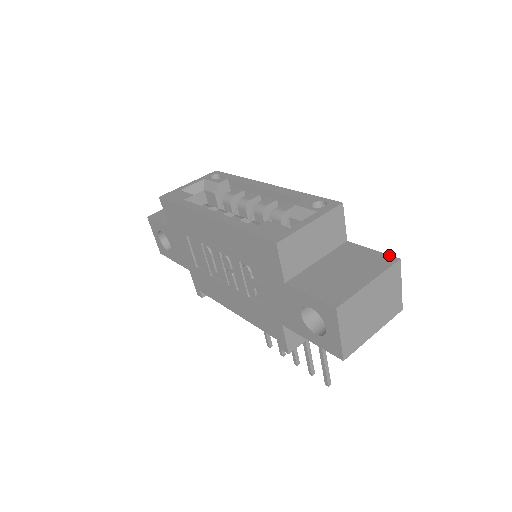
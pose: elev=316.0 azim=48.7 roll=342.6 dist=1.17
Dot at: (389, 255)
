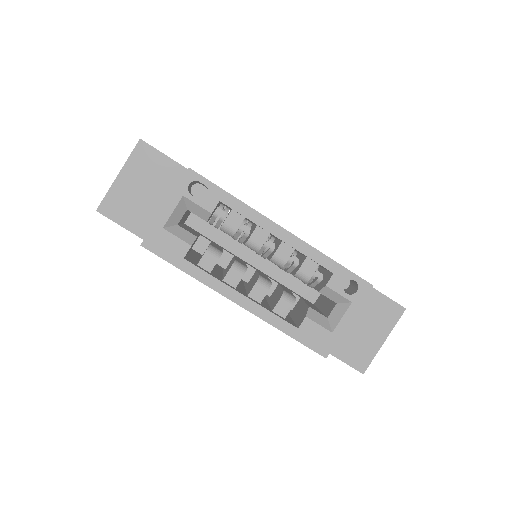
Dot at: (397, 304)
